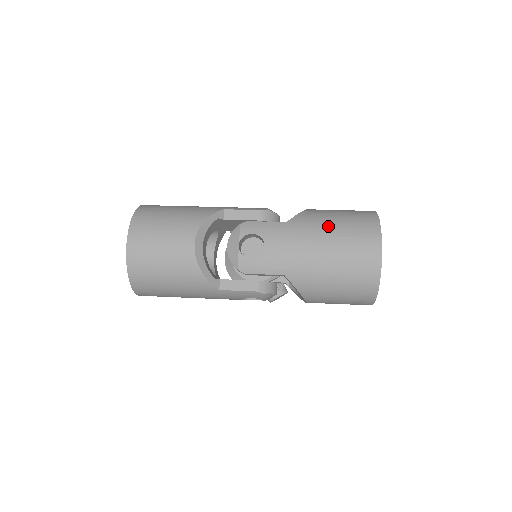
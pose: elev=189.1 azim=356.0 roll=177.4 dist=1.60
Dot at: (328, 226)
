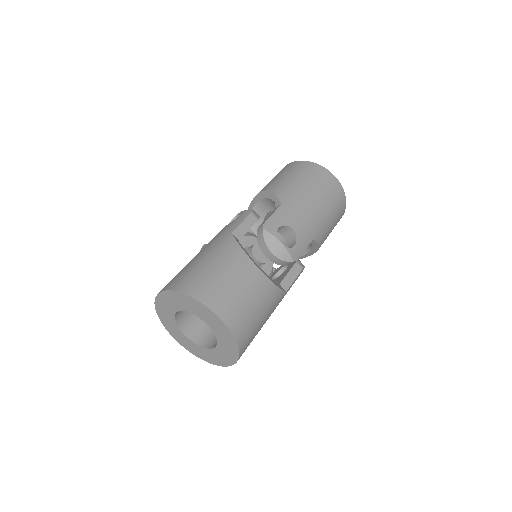
Dot at: (302, 186)
